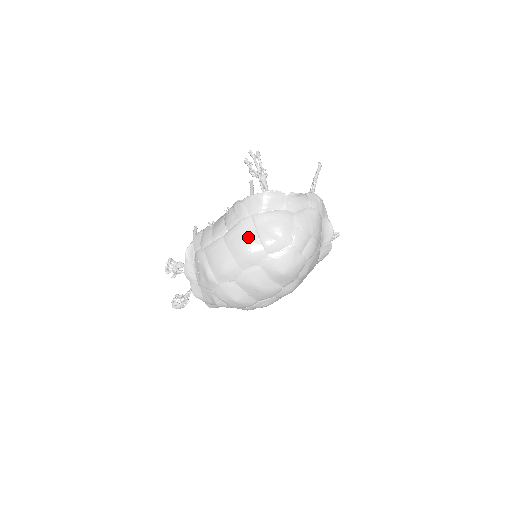
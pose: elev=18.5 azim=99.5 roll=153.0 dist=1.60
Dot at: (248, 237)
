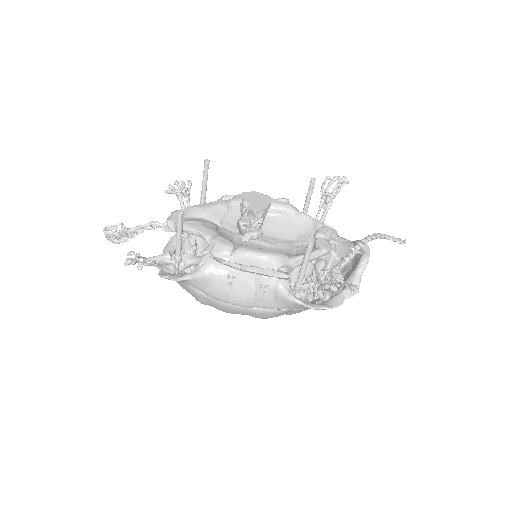
Dot at: occluded
